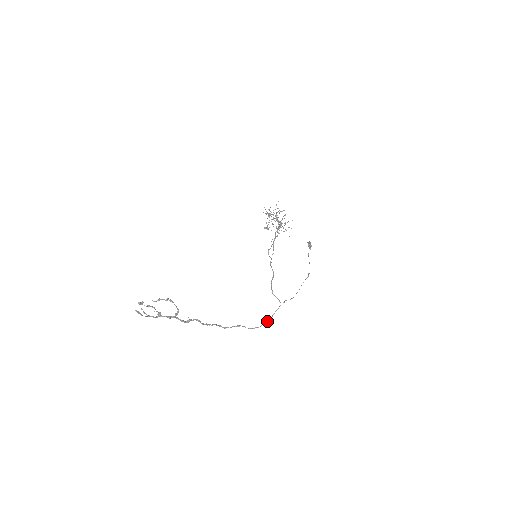
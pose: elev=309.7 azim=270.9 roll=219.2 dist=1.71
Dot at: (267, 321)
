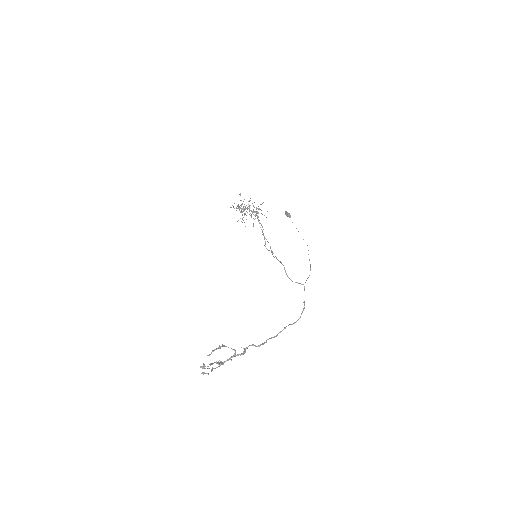
Dot at: (303, 308)
